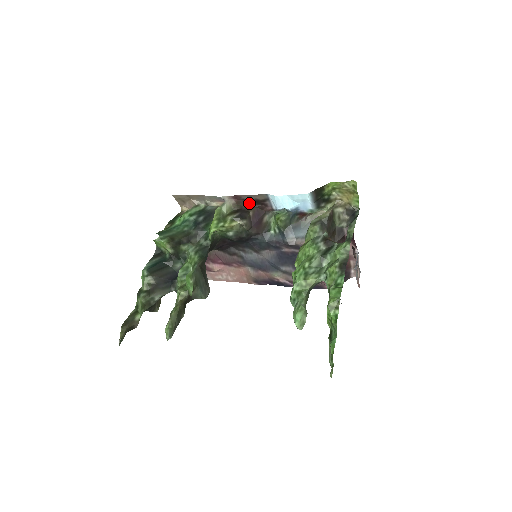
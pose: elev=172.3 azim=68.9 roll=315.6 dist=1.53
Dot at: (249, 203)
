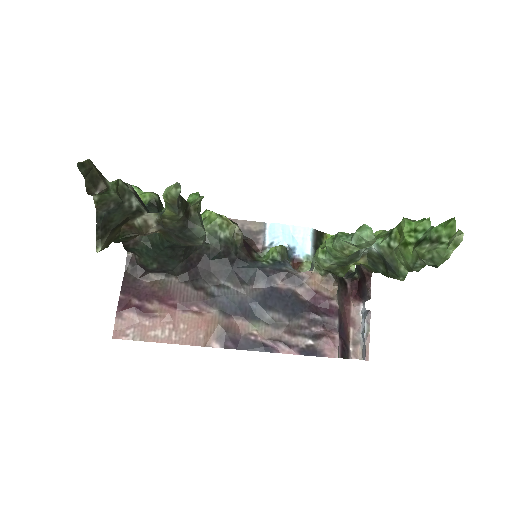
Dot at: occluded
